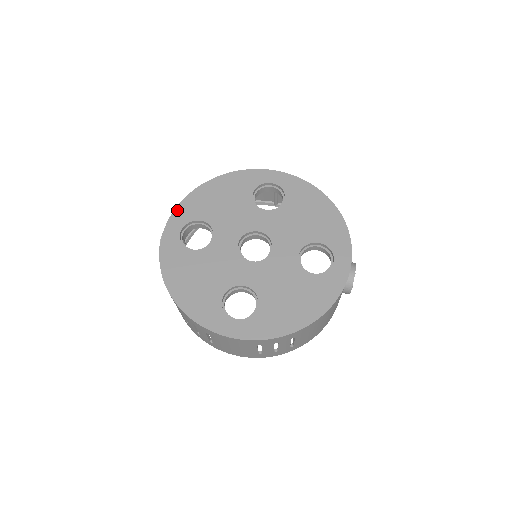
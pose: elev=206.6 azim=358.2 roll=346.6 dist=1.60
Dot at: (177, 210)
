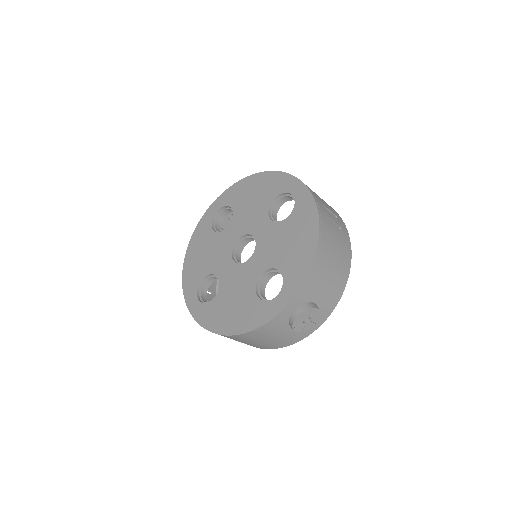
Dot at: (226, 192)
